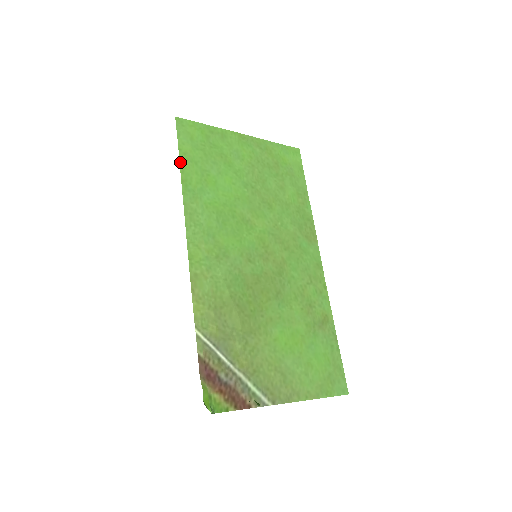
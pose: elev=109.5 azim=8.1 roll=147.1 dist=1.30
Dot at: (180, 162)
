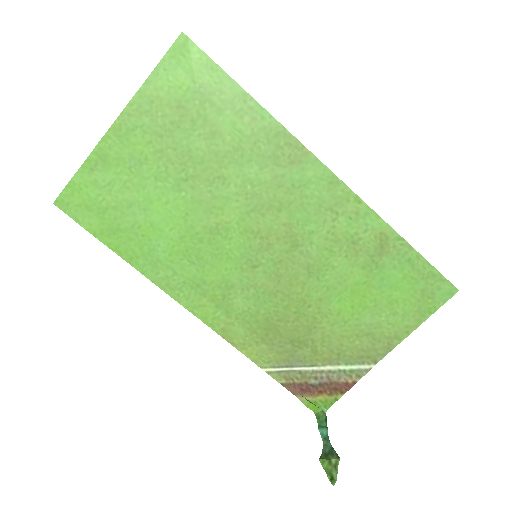
Dot at: (108, 247)
